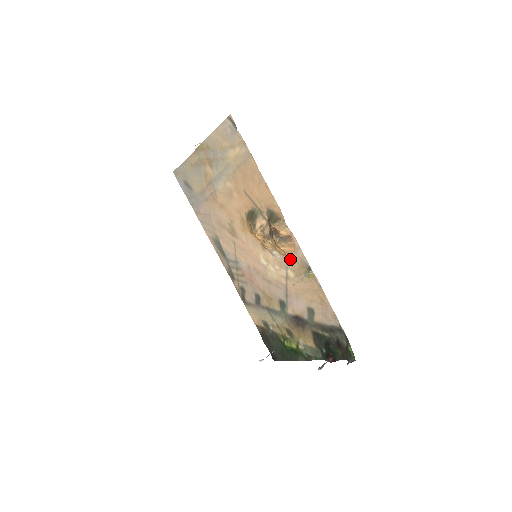
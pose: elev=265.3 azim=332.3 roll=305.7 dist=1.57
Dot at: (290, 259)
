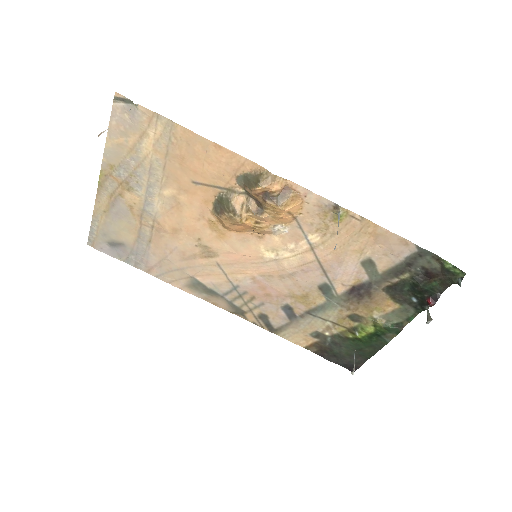
Dot at: (303, 219)
